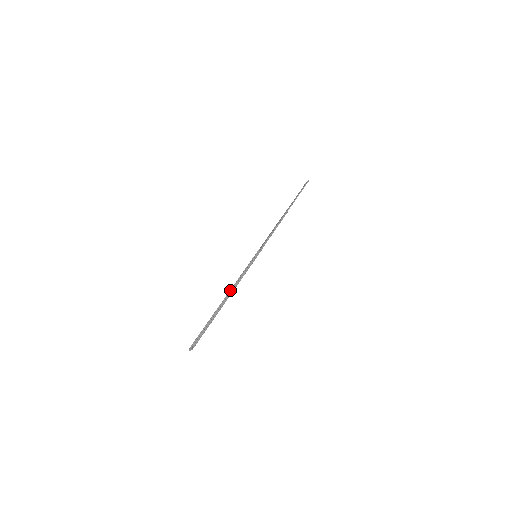
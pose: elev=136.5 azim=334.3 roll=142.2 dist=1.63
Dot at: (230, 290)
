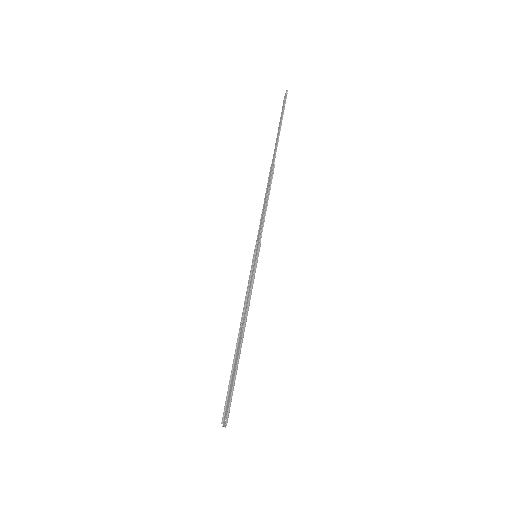
Dot at: (241, 322)
